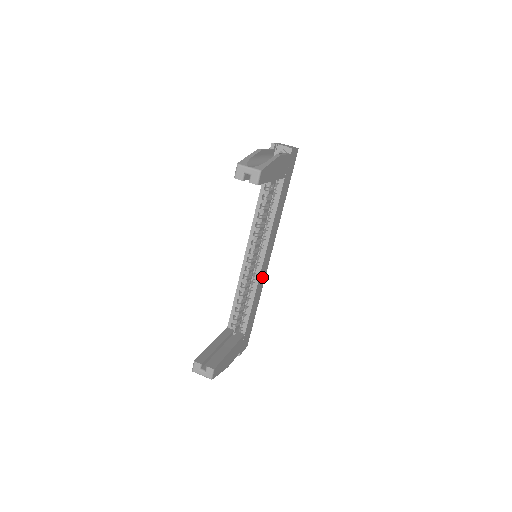
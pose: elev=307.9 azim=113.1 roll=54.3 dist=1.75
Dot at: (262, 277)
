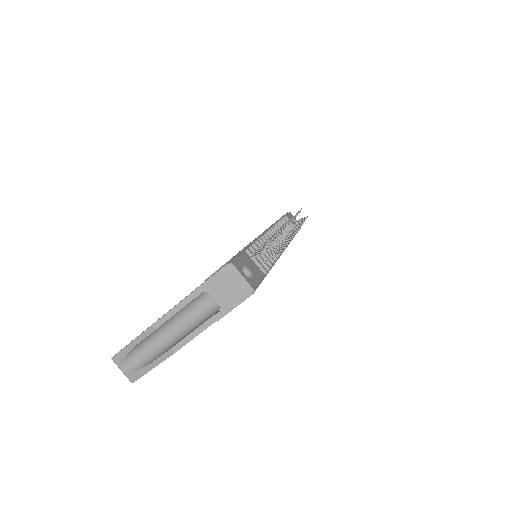
Dot at: occluded
